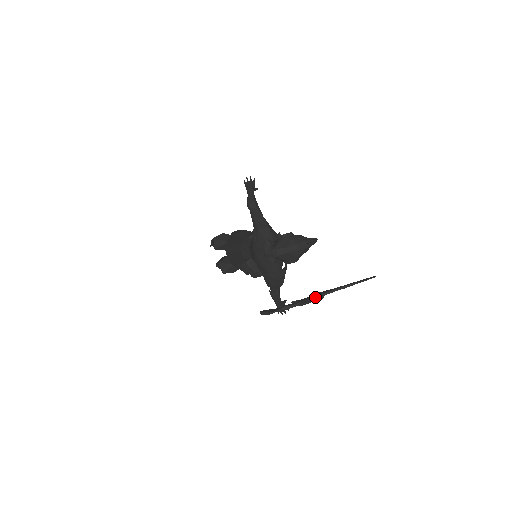
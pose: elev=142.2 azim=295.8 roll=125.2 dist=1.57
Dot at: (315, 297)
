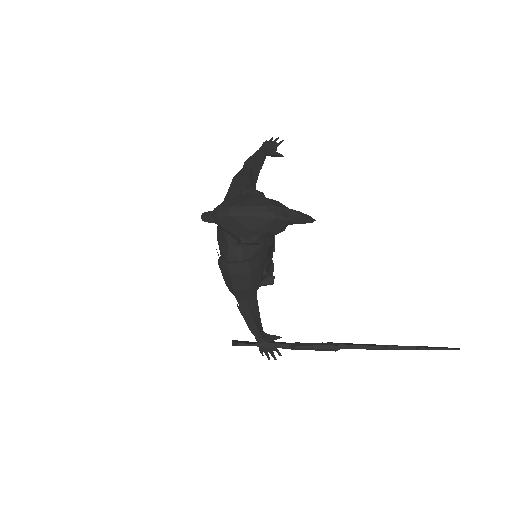
Dot at: (322, 343)
